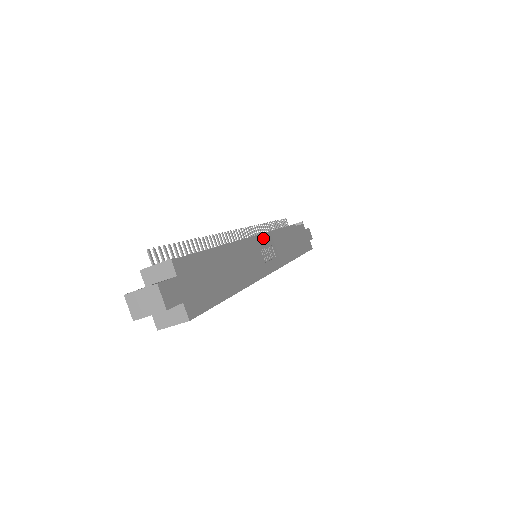
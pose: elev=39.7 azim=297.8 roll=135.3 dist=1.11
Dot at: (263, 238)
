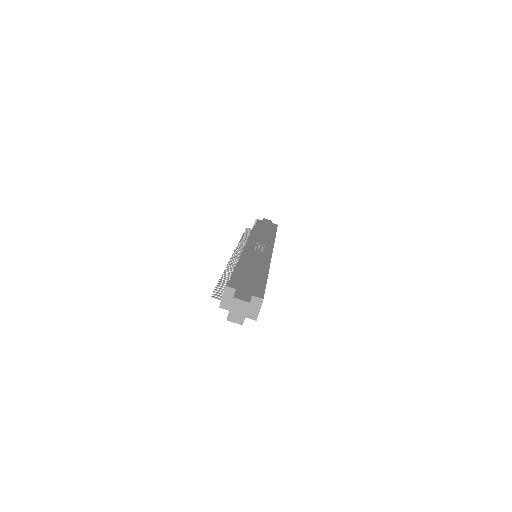
Dot at: (249, 244)
